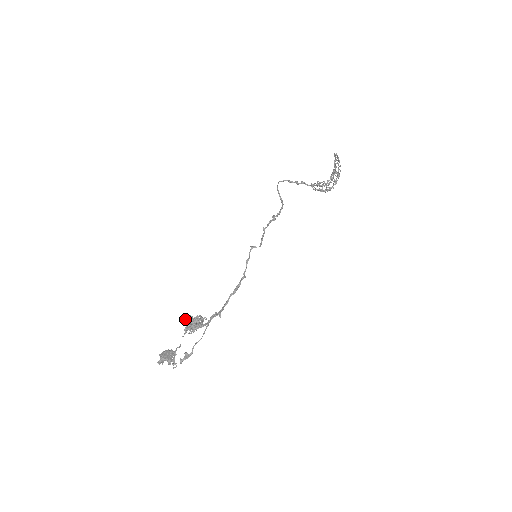
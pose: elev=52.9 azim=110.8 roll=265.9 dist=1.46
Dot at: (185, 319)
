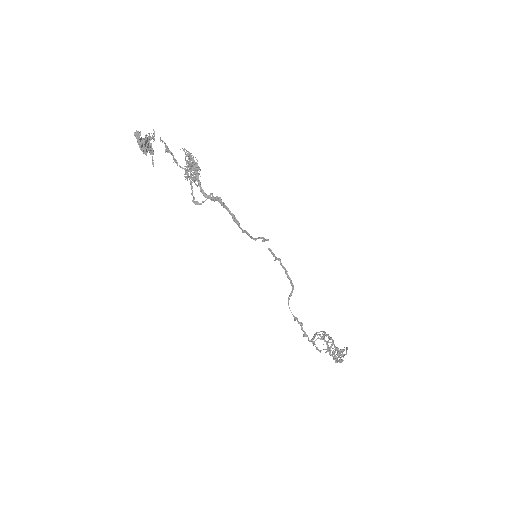
Dot at: occluded
